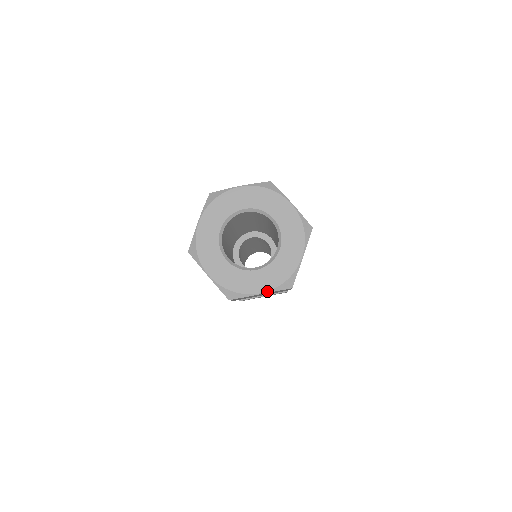
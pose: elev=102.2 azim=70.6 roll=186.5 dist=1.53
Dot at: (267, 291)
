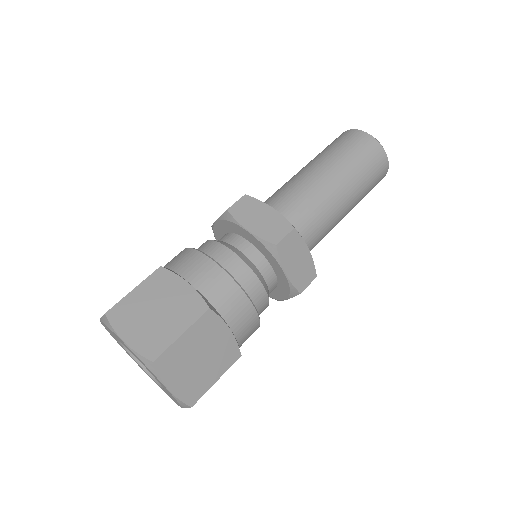
Dot at: occluded
